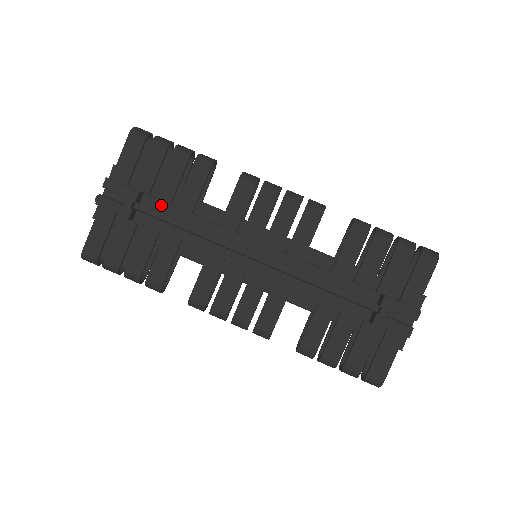
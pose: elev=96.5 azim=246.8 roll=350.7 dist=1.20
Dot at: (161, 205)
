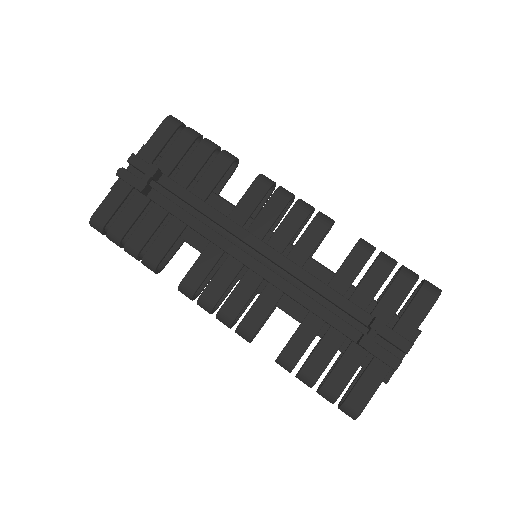
Dot at: (176, 187)
